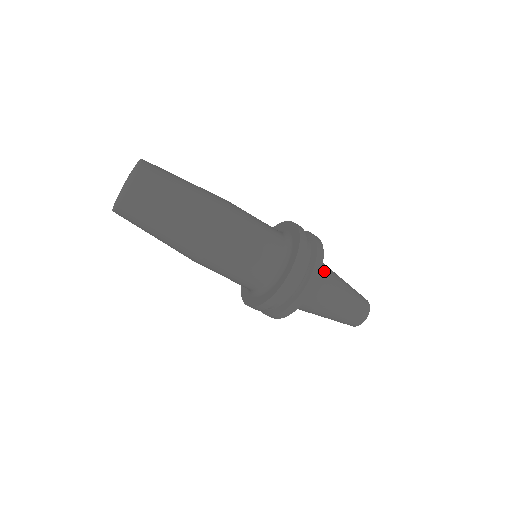
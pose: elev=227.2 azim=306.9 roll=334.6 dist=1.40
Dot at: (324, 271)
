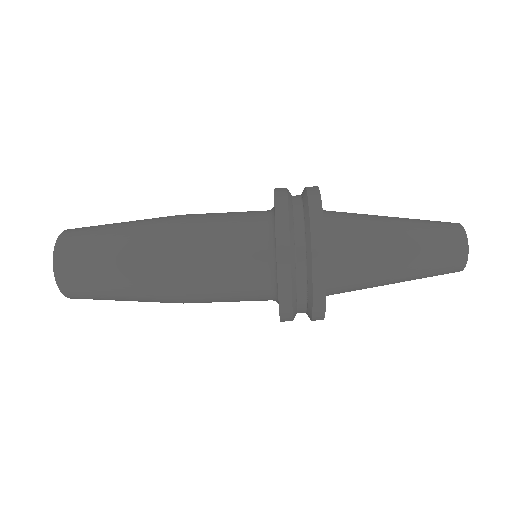
Dot at: (345, 213)
